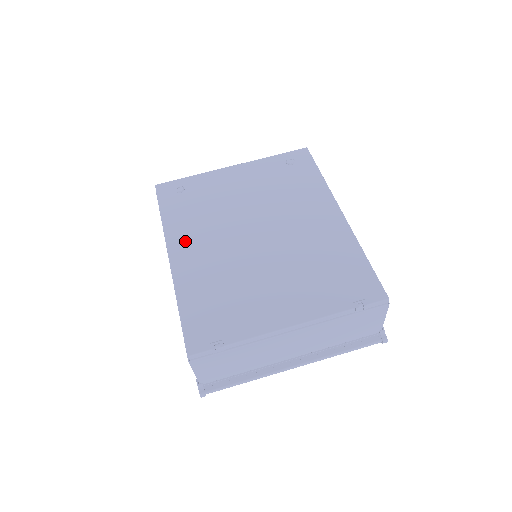
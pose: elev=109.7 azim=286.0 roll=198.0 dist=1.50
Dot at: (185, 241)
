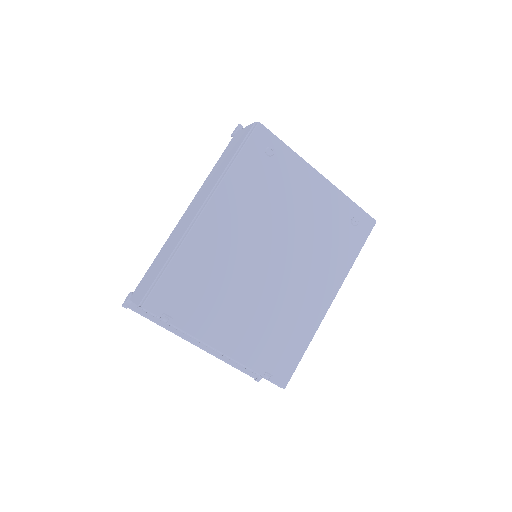
Dot at: (227, 208)
